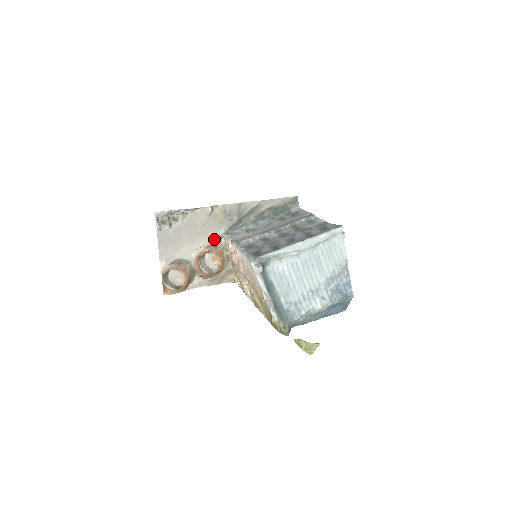
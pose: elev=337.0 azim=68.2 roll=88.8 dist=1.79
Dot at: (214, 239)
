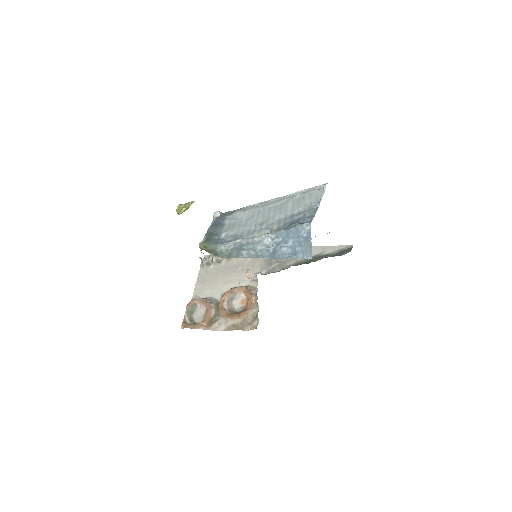
Dot at: (249, 282)
